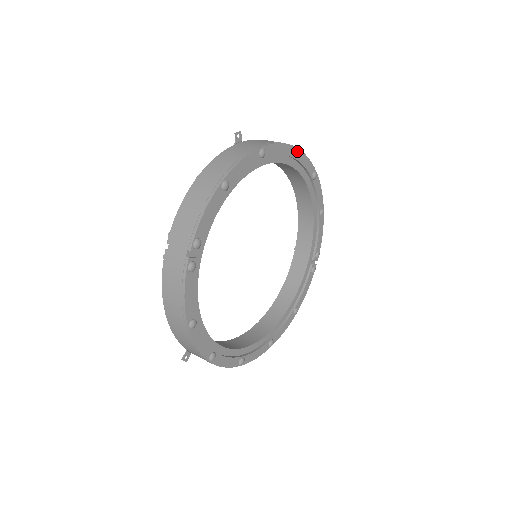
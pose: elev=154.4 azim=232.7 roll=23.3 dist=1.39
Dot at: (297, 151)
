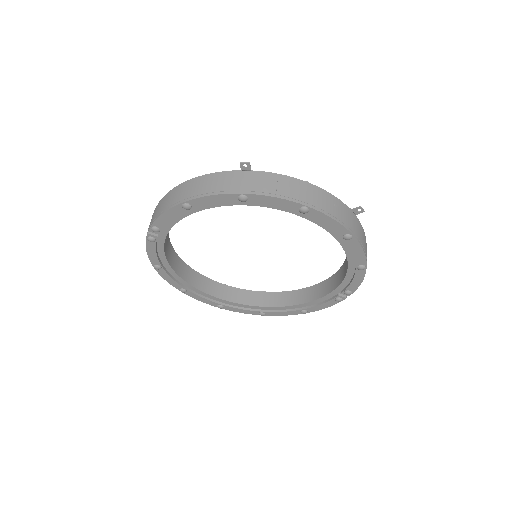
Dot at: (312, 210)
